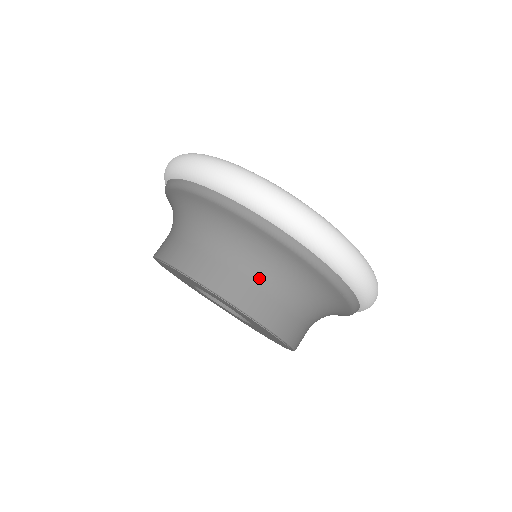
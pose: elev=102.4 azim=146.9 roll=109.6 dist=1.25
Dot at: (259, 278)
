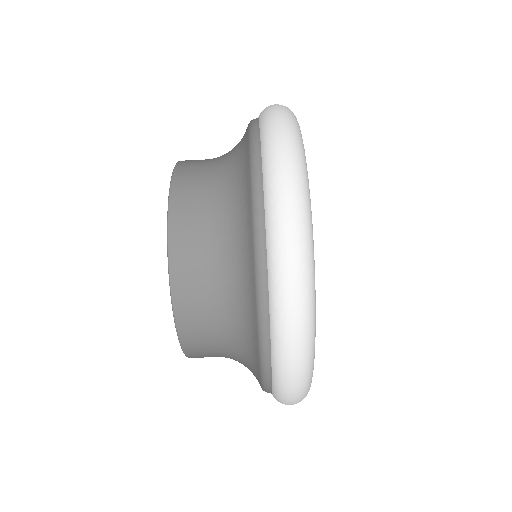
Dot at: (223, 355)
